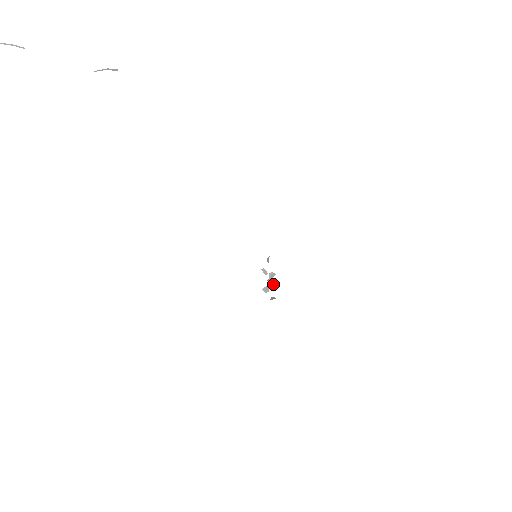
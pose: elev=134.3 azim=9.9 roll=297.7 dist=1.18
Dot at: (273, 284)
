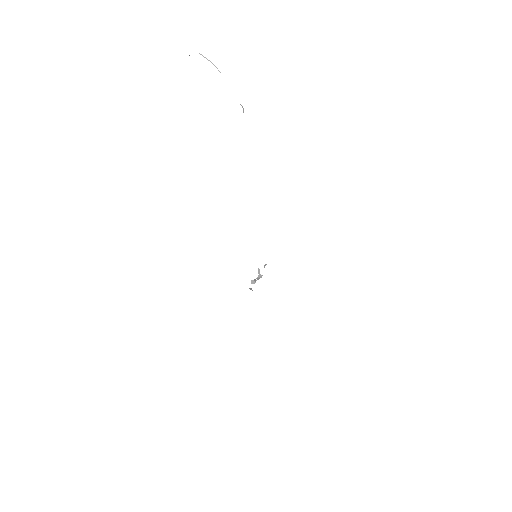
Dot at: (255, 281)
